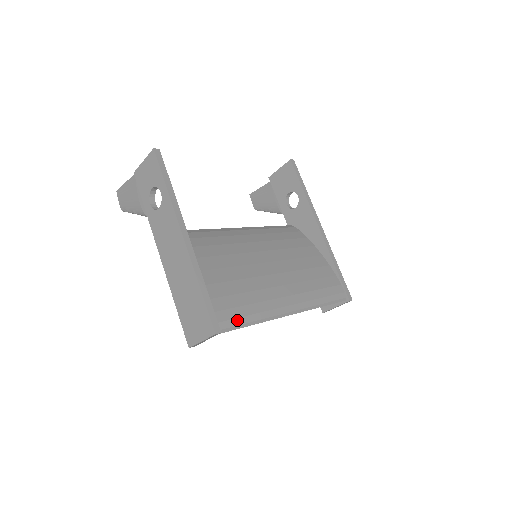
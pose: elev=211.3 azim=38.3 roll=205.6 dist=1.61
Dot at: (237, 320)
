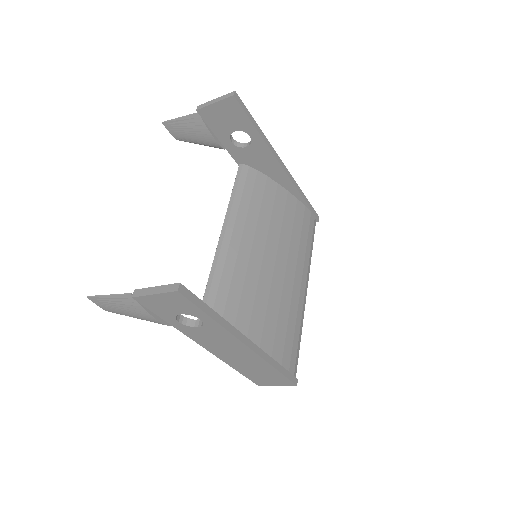
Dot at: (297, 355)
